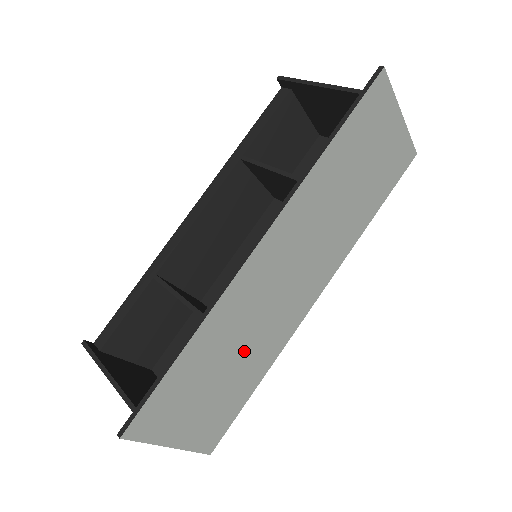
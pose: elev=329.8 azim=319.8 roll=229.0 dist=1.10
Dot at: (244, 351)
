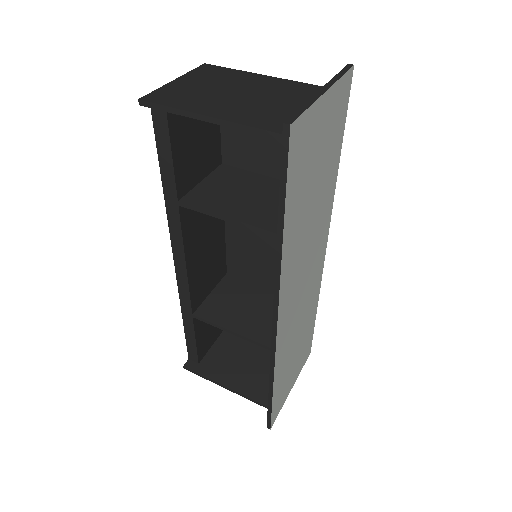
Dot at: (301, 330)
